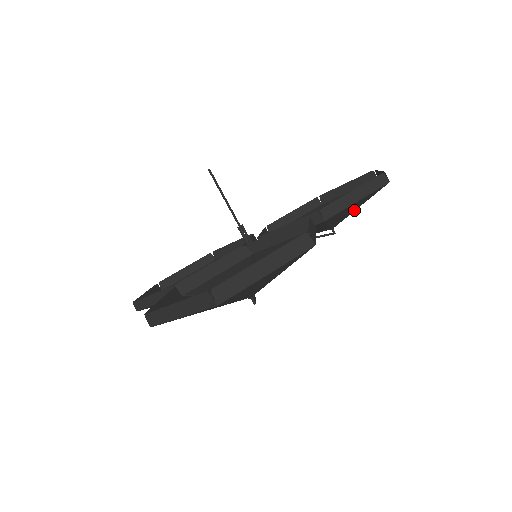
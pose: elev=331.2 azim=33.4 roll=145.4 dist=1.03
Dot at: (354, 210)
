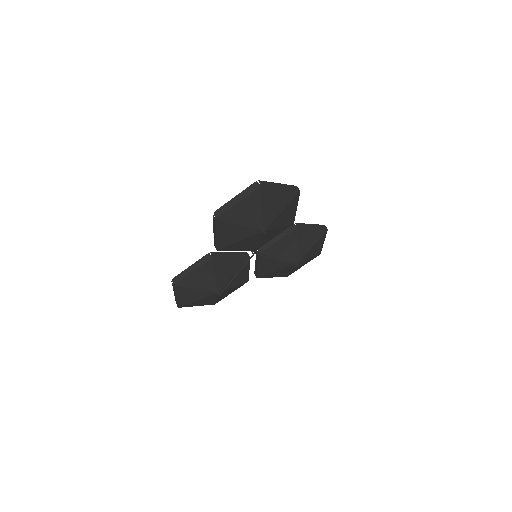
Dot at: (310, 247)
